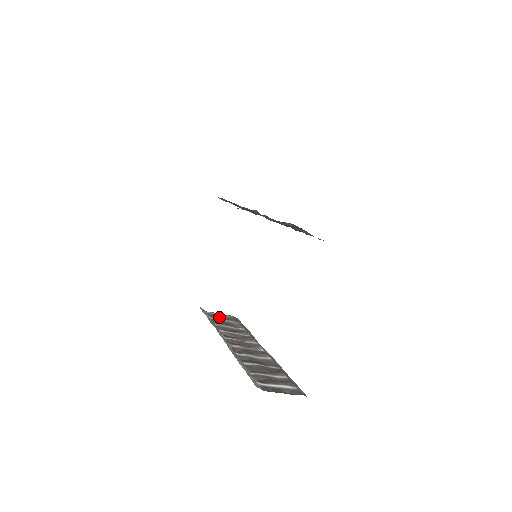
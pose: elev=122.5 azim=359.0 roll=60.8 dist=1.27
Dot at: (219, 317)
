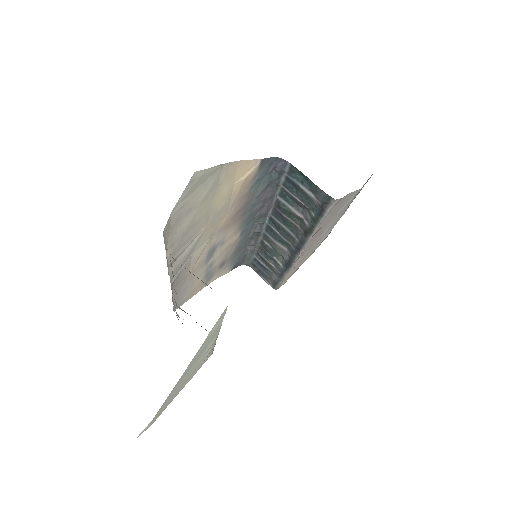
Dot at: occluded
